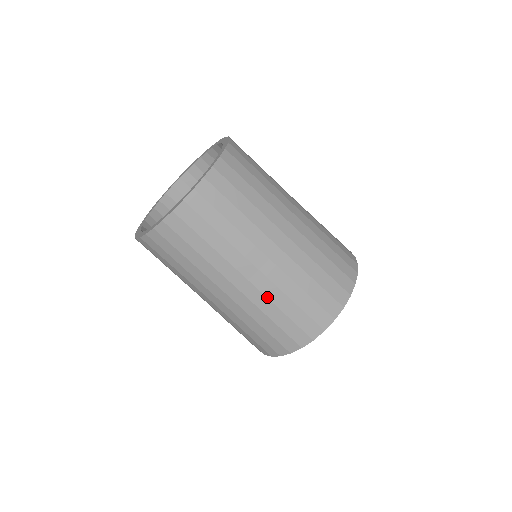
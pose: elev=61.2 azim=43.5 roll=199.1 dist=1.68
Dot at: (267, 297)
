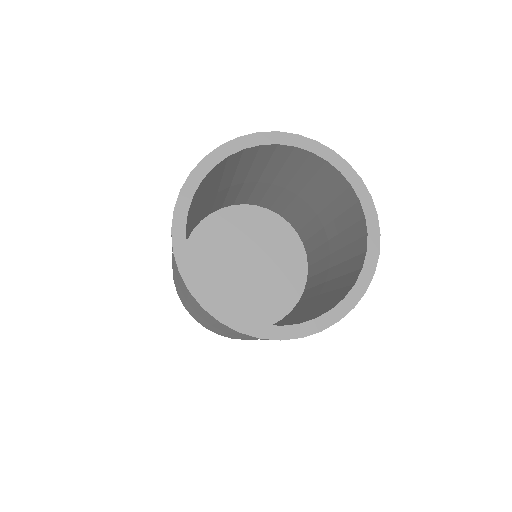
Dot at: (209, 326)
